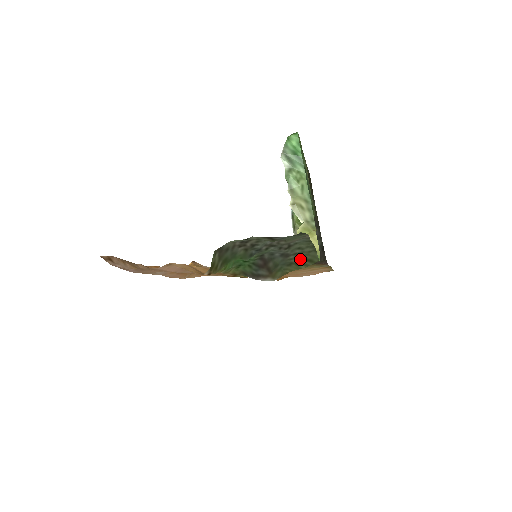
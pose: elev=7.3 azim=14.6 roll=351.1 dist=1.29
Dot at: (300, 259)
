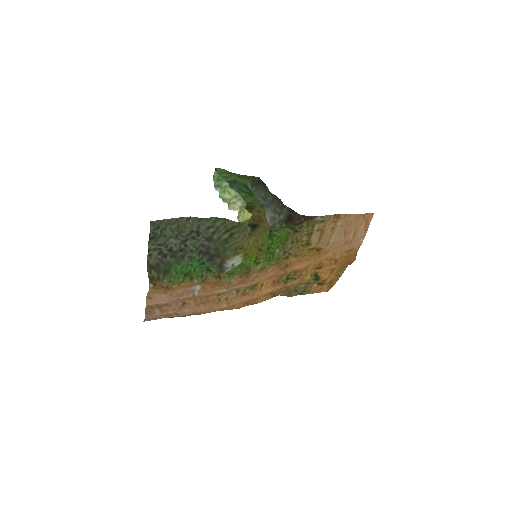
Dot at: (227, 233)
